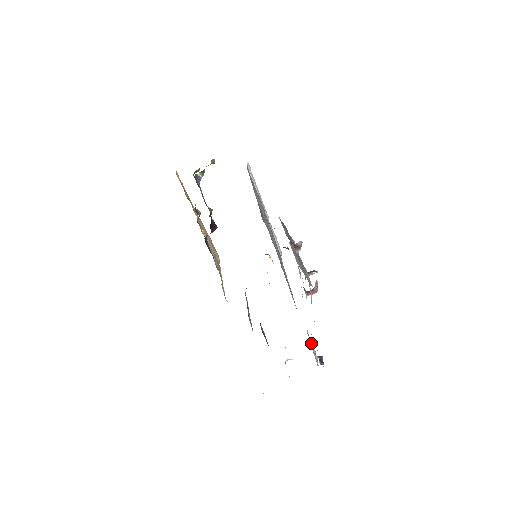
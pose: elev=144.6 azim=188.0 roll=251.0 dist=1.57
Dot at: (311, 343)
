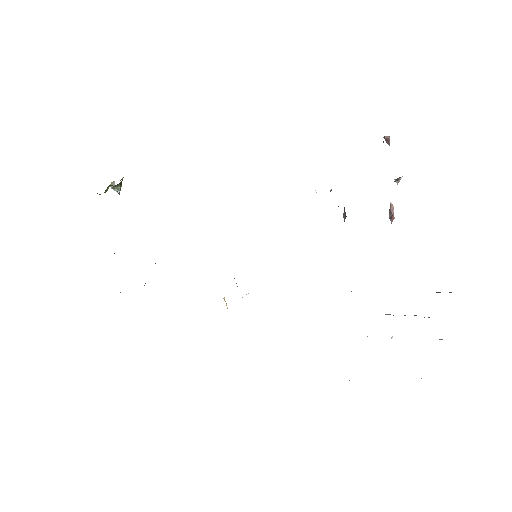
Dot at: (387, 314)
